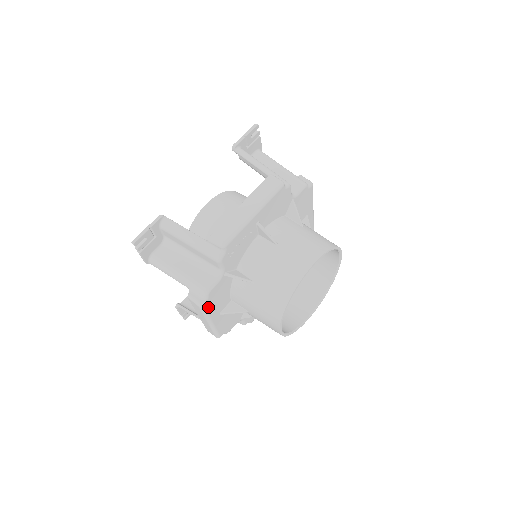
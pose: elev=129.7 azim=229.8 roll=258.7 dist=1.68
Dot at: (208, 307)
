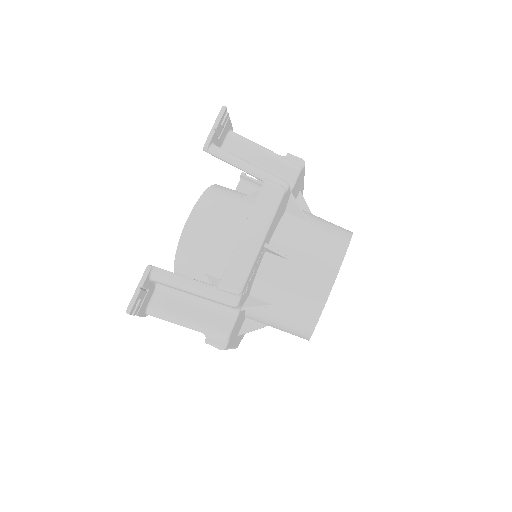
Dot at: (229, 344)
